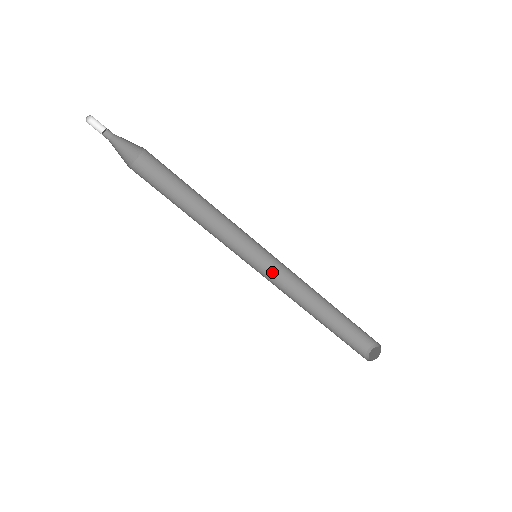
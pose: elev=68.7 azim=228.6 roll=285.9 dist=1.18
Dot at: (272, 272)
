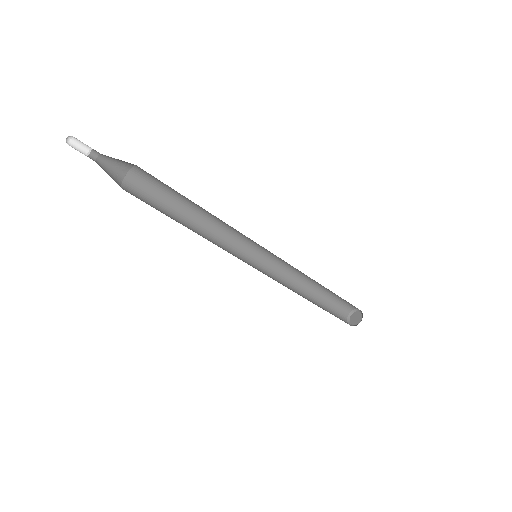
Dot at: (267, 268)
